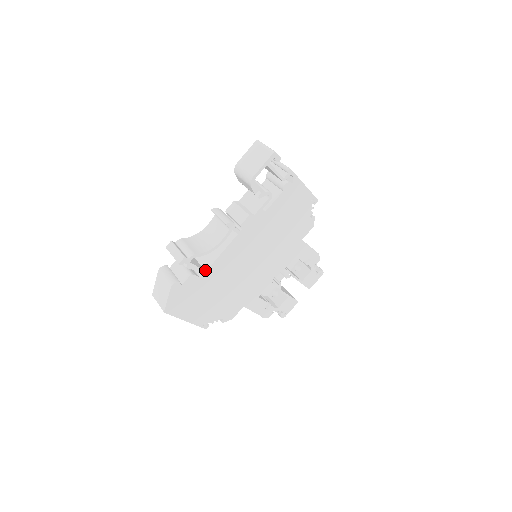
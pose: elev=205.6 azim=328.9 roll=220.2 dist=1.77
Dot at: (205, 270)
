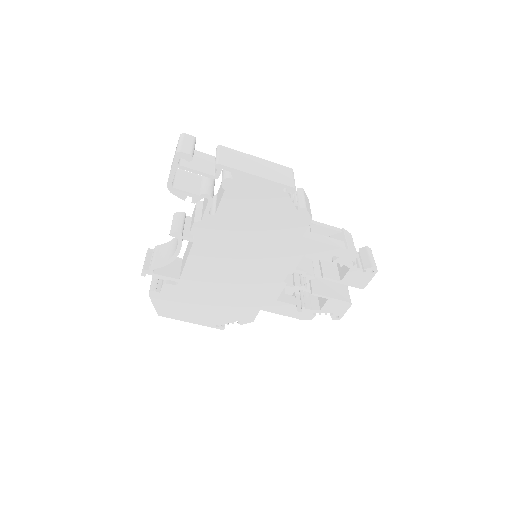
Dot at: (179, 278)
